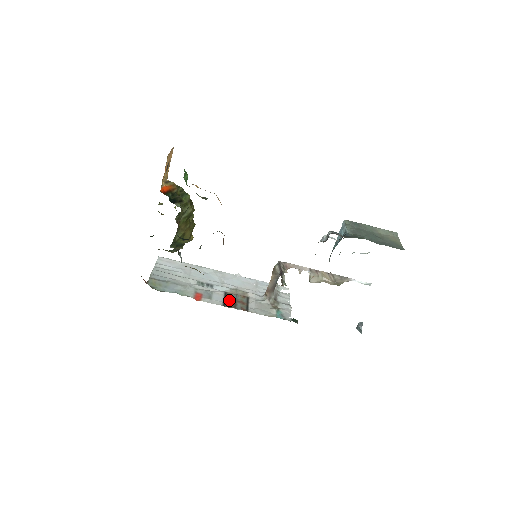
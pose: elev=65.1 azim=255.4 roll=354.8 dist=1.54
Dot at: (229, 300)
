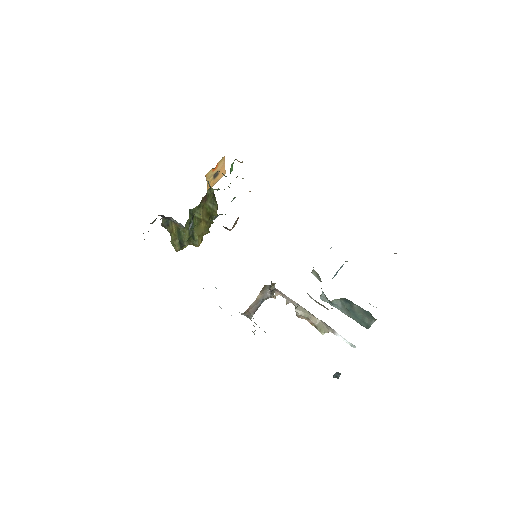
Dot at: occluded
